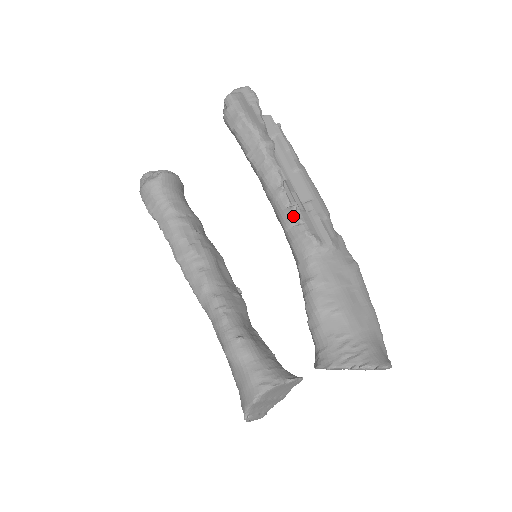
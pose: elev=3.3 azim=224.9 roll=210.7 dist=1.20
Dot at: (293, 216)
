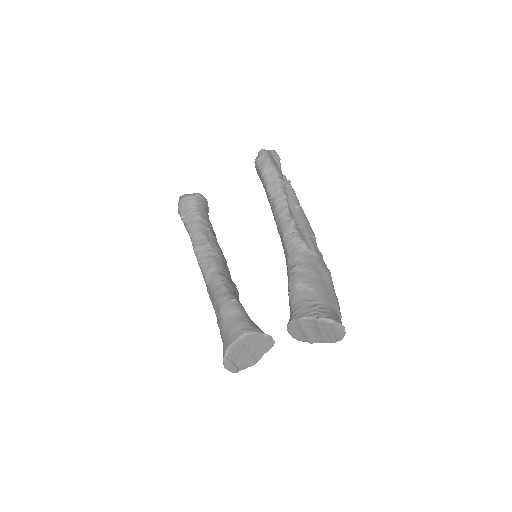
Dot at: (291, 226)
